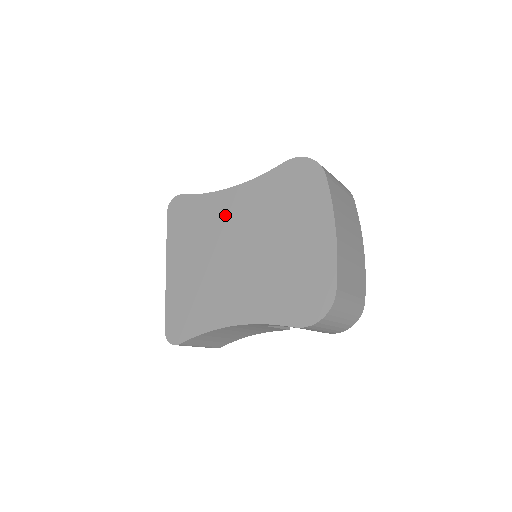
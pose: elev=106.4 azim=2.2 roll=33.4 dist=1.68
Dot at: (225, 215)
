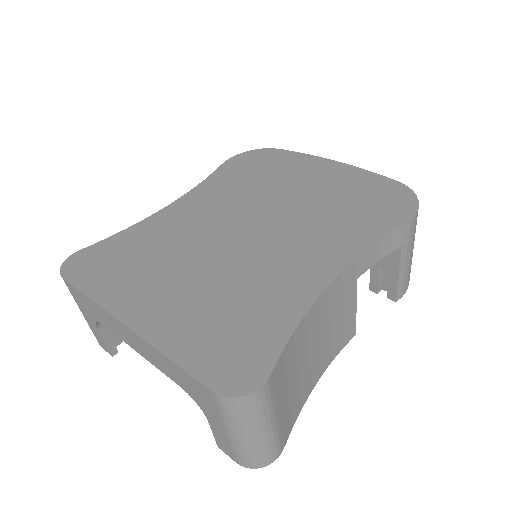
Dot at: (187, 222)
